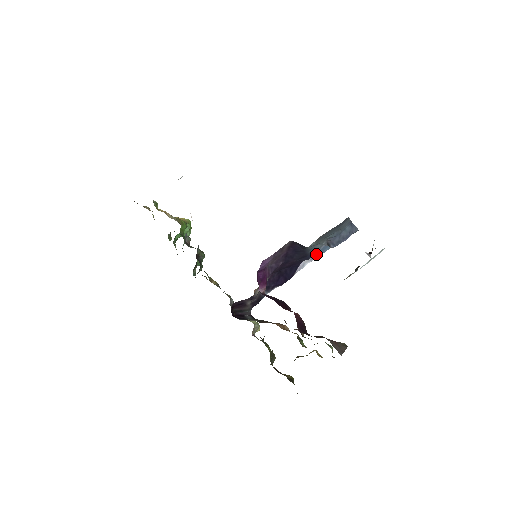
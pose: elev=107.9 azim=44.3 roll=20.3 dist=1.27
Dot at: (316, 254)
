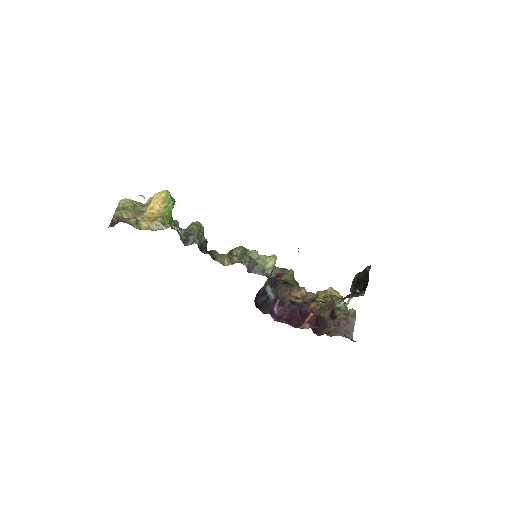
Dot at: occluded
